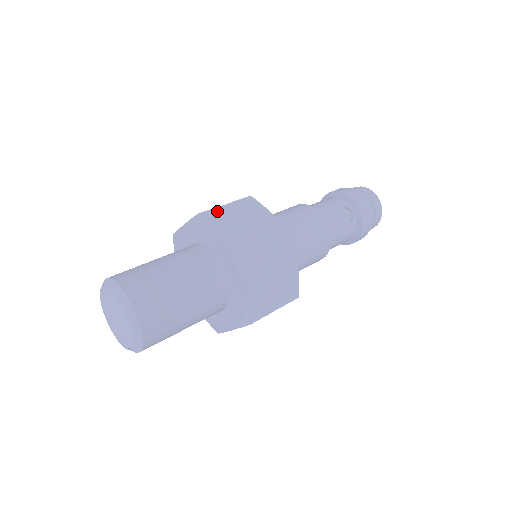
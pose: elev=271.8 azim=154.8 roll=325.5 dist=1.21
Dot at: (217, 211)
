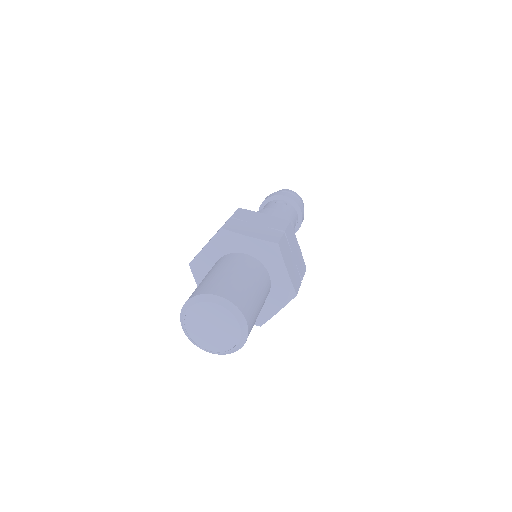
Dot at: (283, 240)
